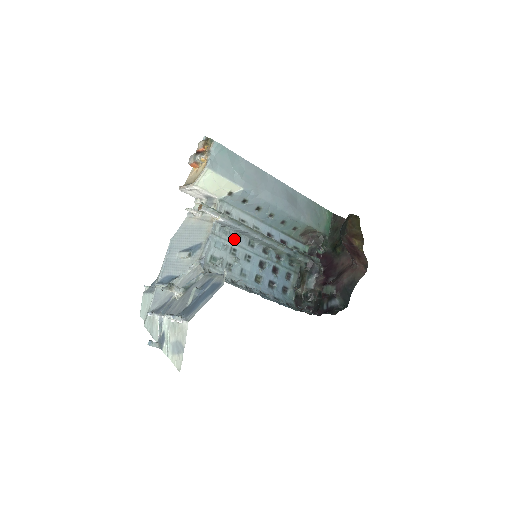
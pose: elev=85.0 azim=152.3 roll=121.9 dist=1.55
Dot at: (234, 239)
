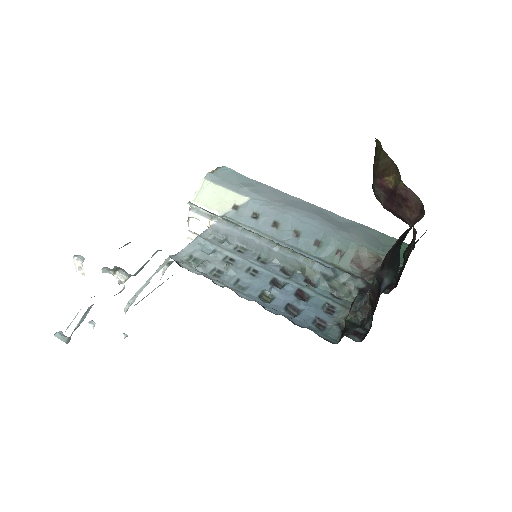
Dot at: (234, 250)
